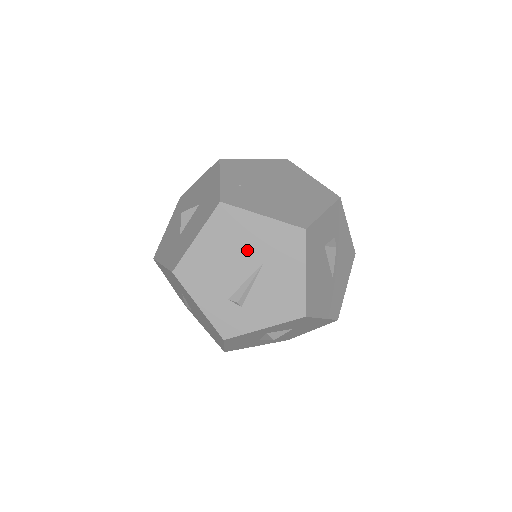
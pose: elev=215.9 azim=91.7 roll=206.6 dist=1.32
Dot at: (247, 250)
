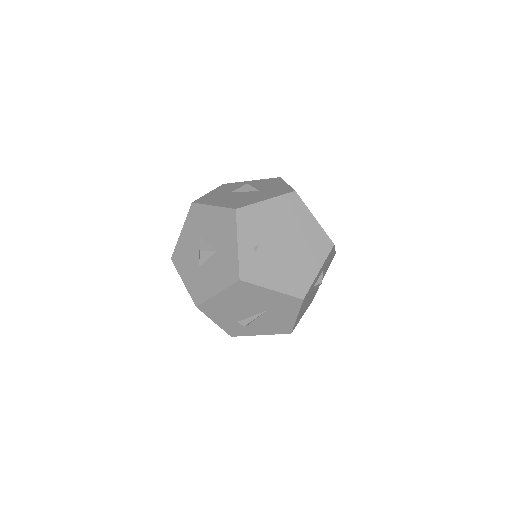
Dot at: (256, 304)
